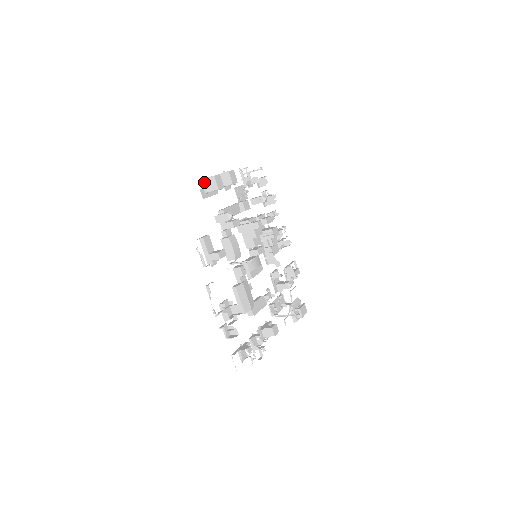
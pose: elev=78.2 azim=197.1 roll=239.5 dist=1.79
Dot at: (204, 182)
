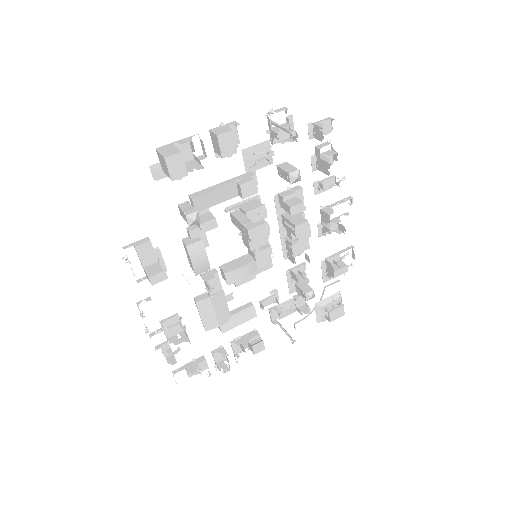
Dot at: (158, 155)
